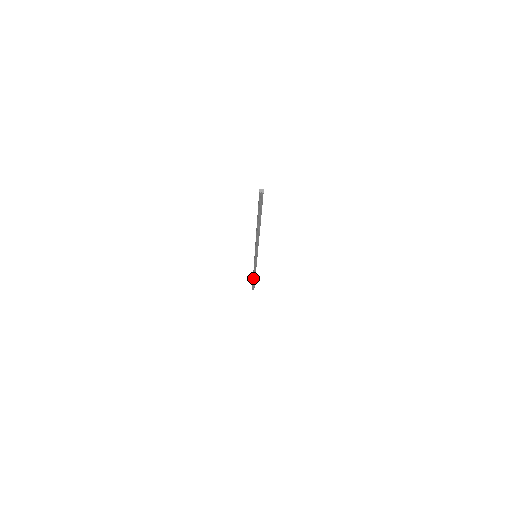
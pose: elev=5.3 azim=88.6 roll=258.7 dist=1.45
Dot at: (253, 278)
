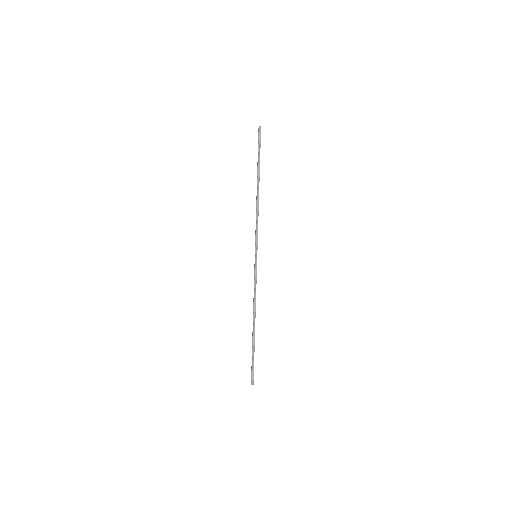
Dot at: (253, 331)
